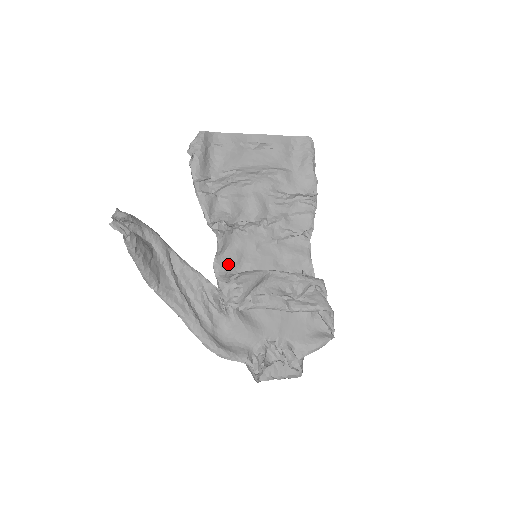
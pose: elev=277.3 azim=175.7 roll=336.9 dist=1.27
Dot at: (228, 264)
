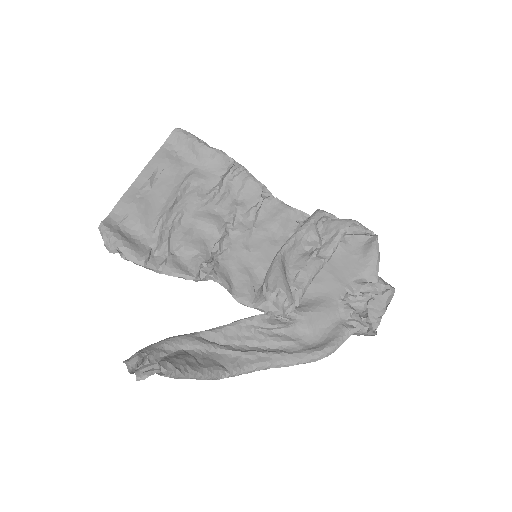
Dot at: (247, 288)
